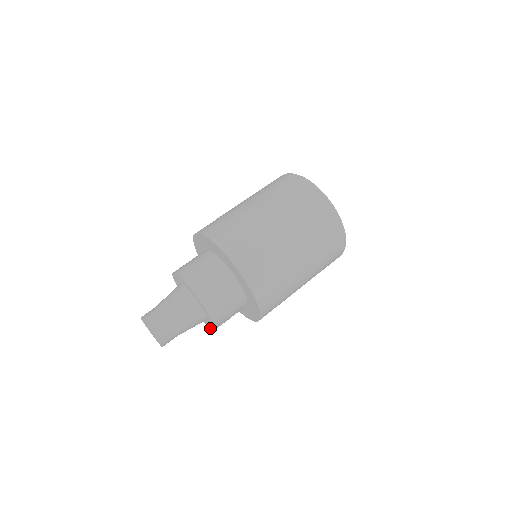
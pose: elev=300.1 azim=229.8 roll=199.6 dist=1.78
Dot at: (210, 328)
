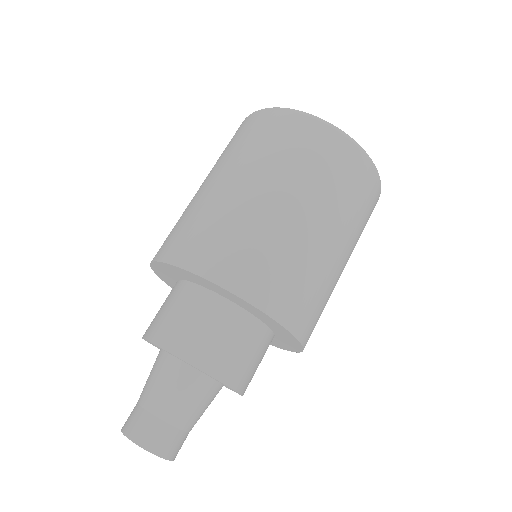
Dot at: occluded
